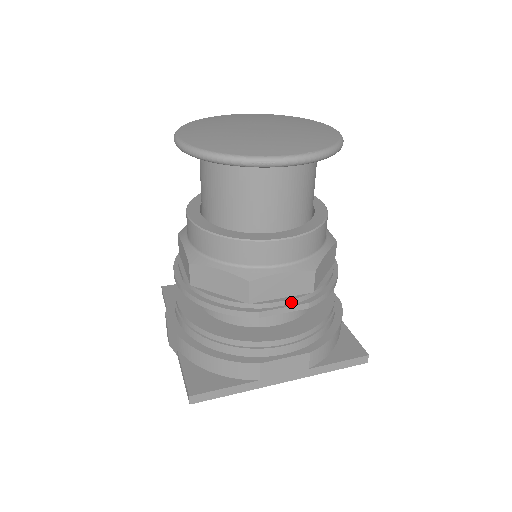
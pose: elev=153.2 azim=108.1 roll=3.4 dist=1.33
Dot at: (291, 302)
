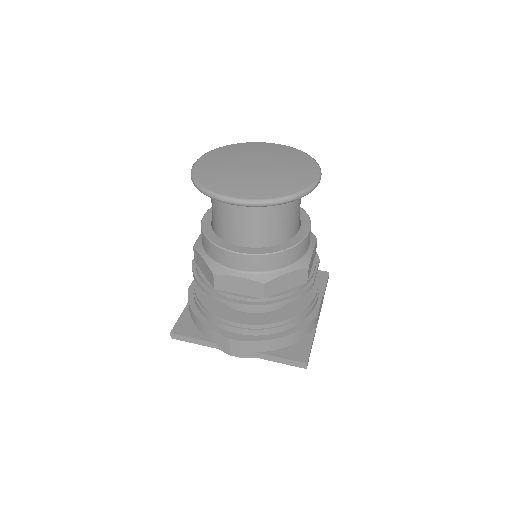
Dot at: (315, 266)
